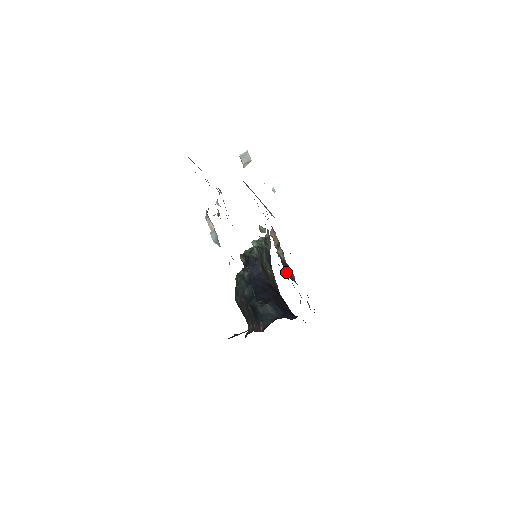
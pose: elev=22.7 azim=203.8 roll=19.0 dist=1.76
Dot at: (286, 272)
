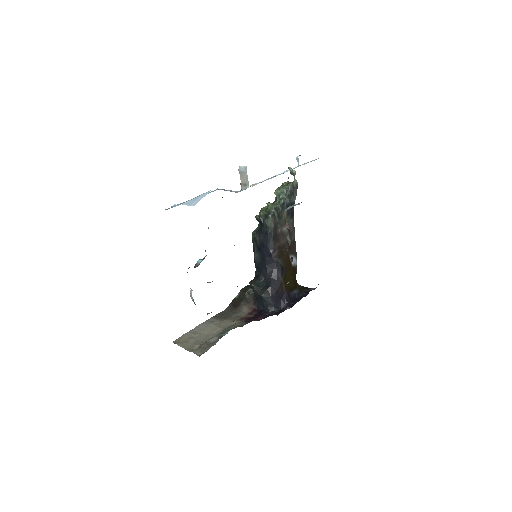
Dot at: (290, 260)
